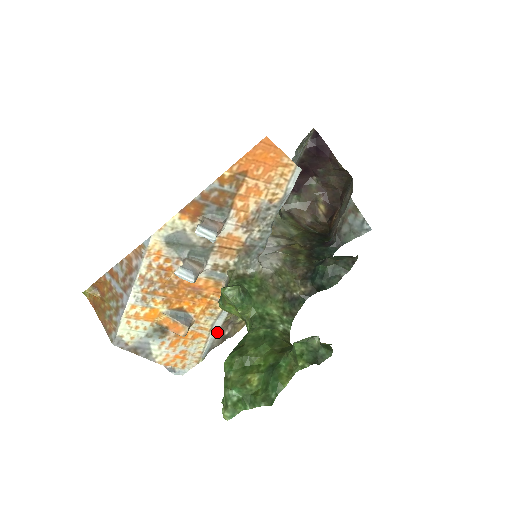
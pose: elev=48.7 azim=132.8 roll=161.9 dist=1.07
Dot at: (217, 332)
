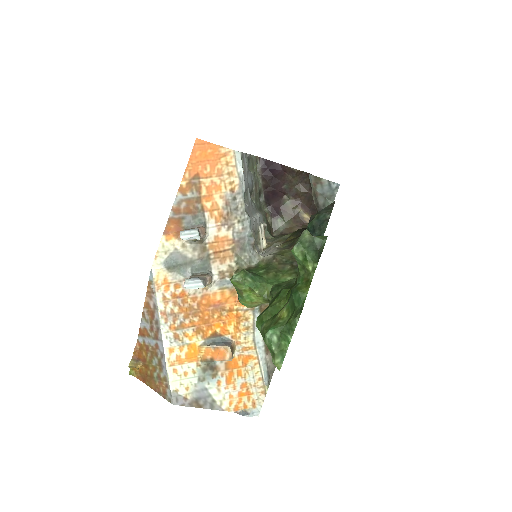
Dot at: (263, 348)
